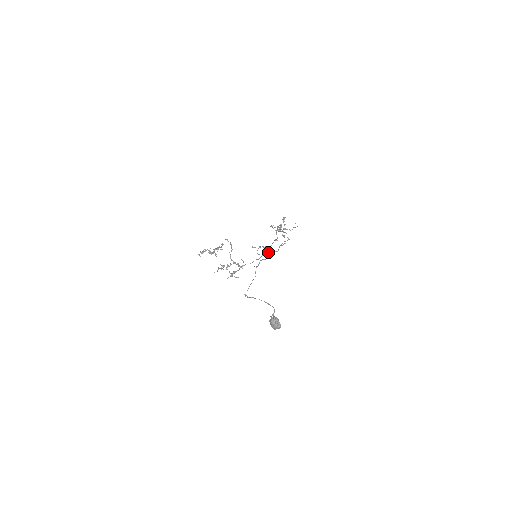
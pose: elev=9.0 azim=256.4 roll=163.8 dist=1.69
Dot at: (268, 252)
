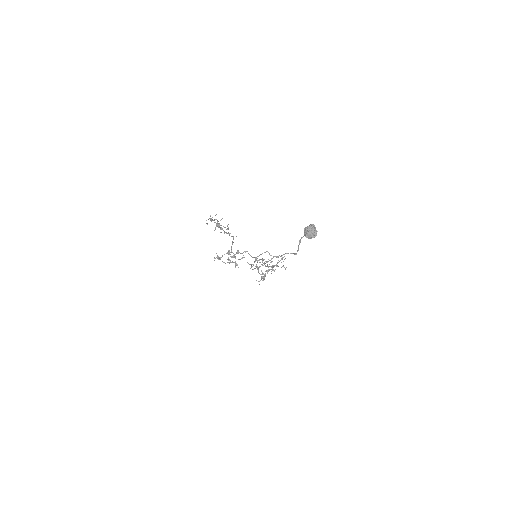
Dot at: occluded
